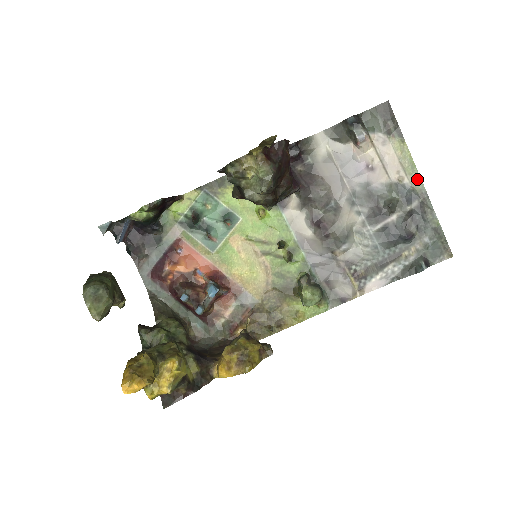
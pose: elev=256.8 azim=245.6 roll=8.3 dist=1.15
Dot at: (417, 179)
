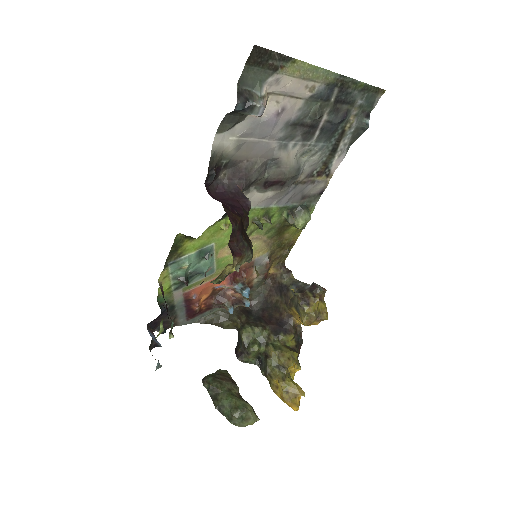
Dot at: (326, 75)
